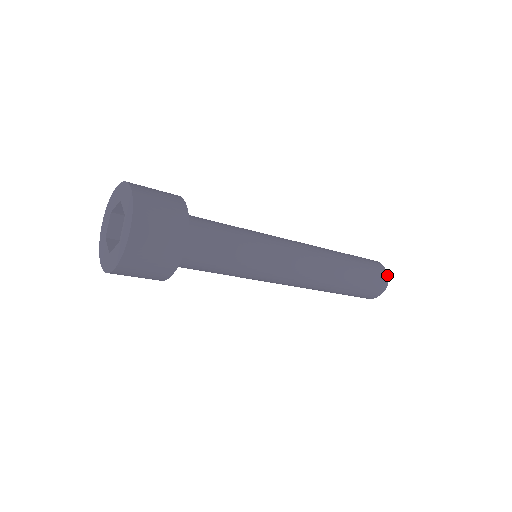
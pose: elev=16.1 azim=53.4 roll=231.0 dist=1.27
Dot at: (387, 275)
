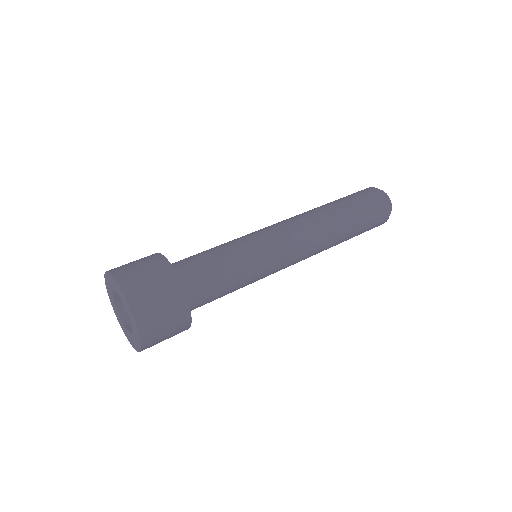
Dot at: (391, 206)
